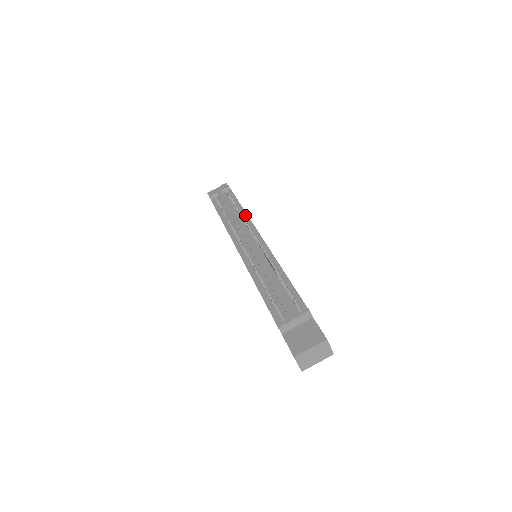
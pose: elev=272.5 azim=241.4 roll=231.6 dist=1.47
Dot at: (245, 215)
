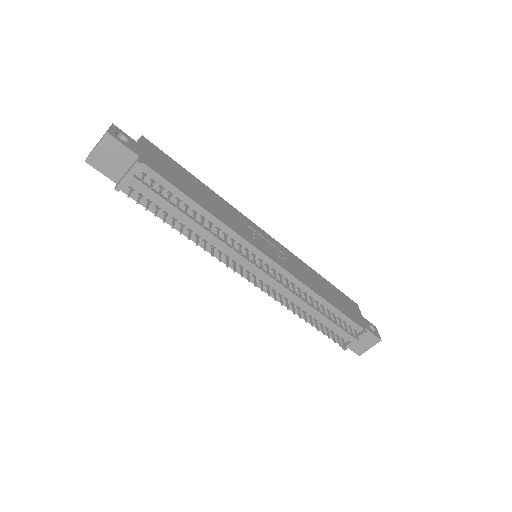
Dot at: (220, 224)
